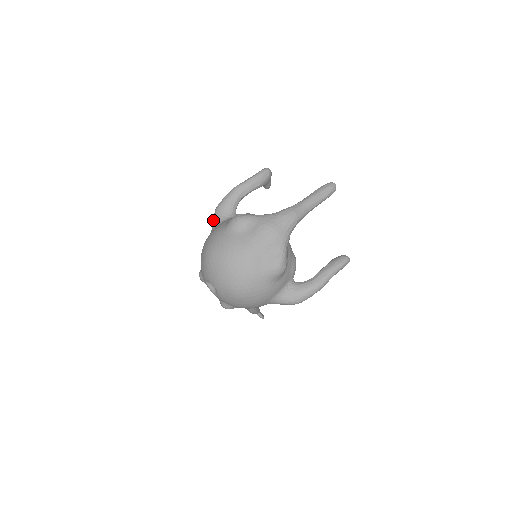
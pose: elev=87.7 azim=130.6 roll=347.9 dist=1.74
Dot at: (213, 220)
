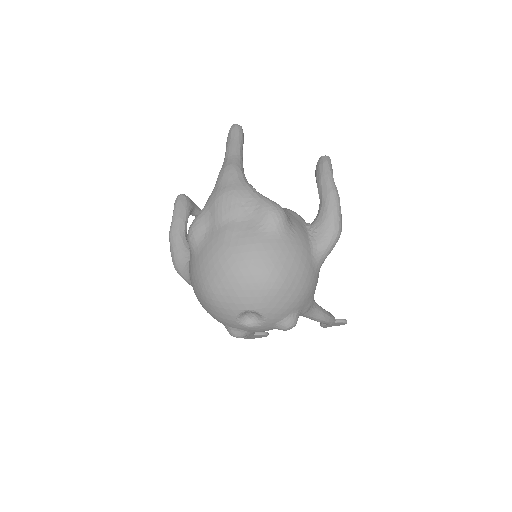
Dot at: (183, 278)
